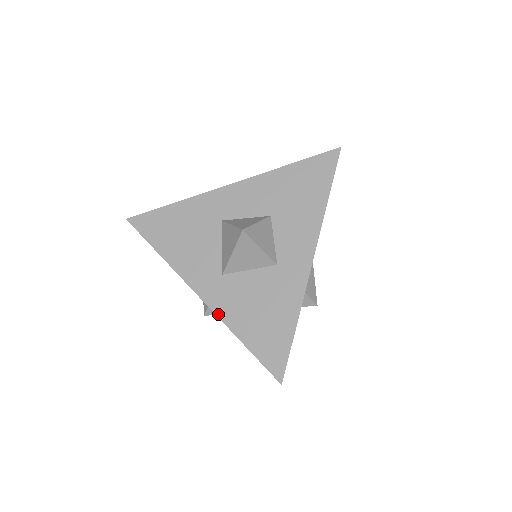
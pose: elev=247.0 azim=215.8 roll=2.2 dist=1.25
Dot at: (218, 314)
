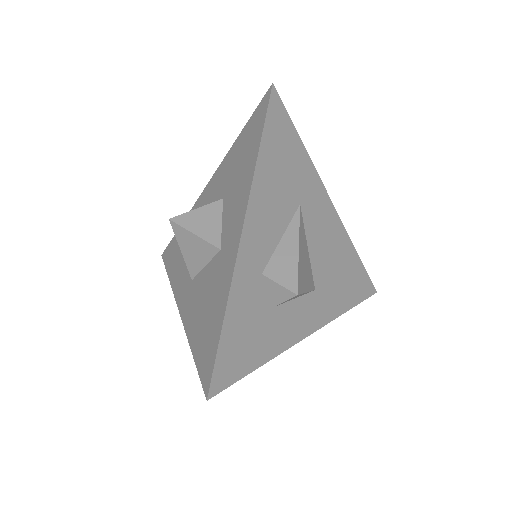
Dot at: (184, 324)
